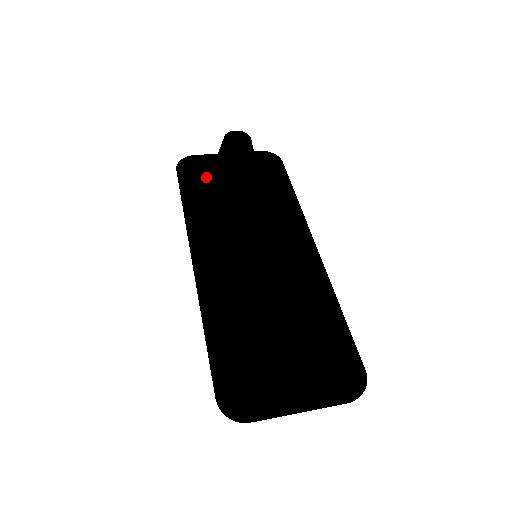
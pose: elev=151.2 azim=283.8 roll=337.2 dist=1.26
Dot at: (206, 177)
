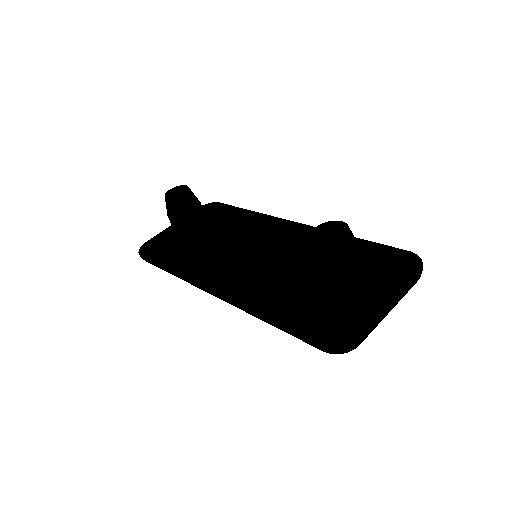
Dot at: (169, 246)
